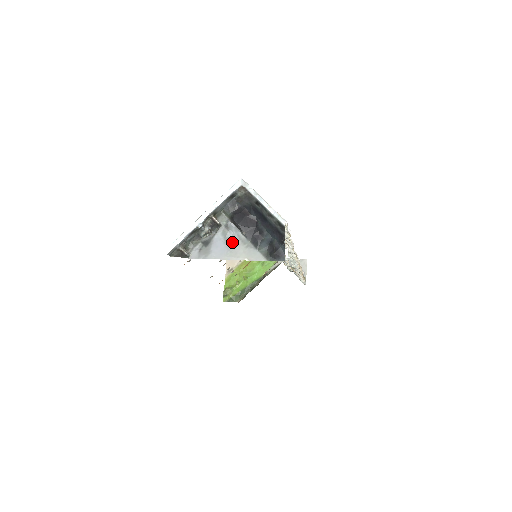
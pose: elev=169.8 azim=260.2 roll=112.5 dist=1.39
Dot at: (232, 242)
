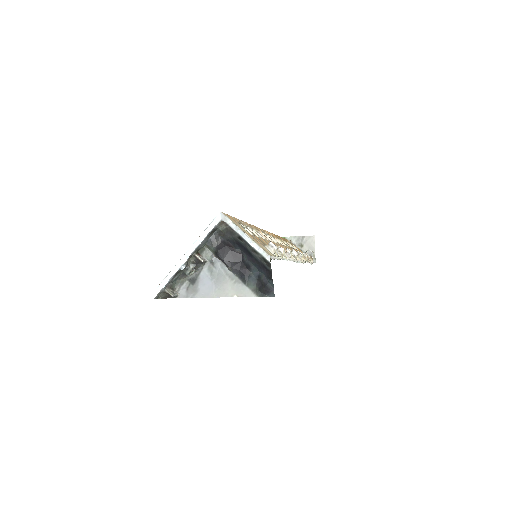
Dot at: (219, 278)
